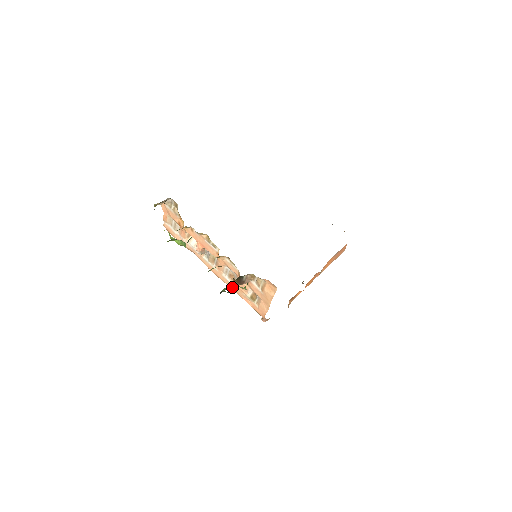
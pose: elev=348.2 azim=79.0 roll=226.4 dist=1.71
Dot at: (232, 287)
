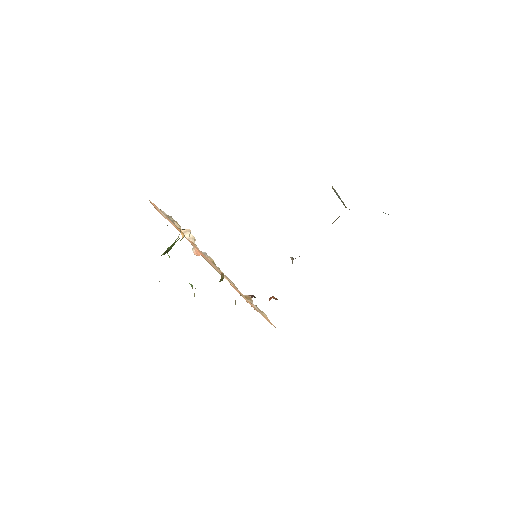
Dot at: occluded
